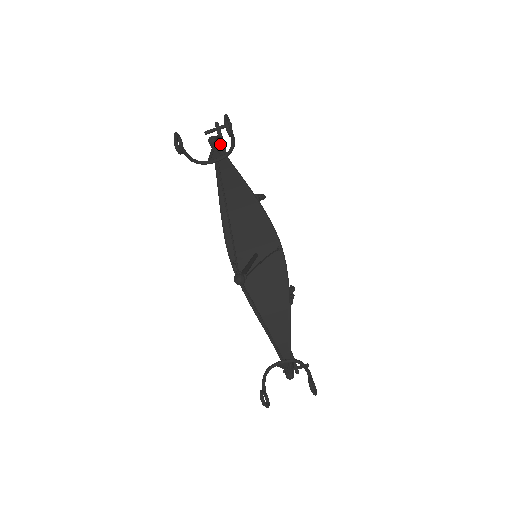
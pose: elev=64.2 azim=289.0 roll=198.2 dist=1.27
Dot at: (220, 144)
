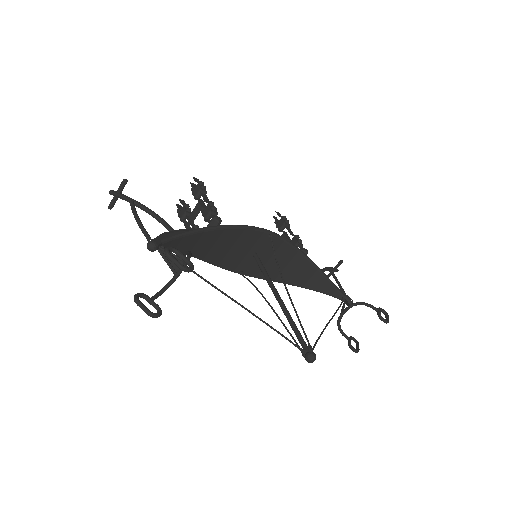
Dot at: occluded
